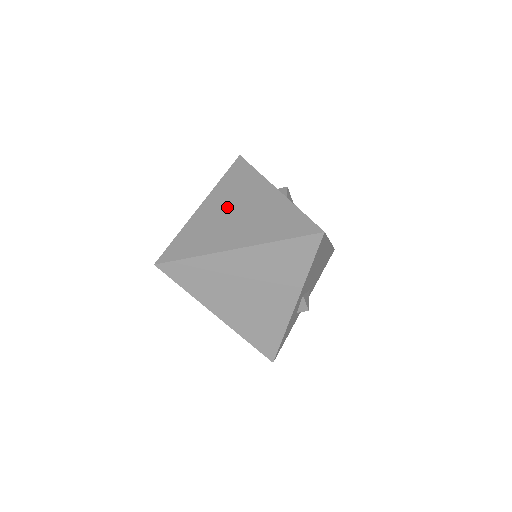
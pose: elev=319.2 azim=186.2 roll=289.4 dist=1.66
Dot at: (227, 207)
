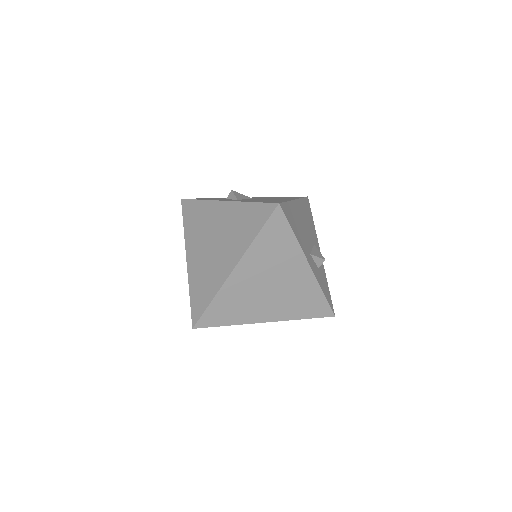
Dot at: (204, 245)
